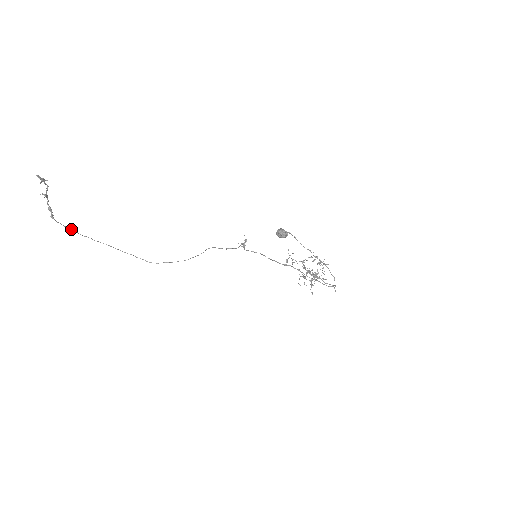
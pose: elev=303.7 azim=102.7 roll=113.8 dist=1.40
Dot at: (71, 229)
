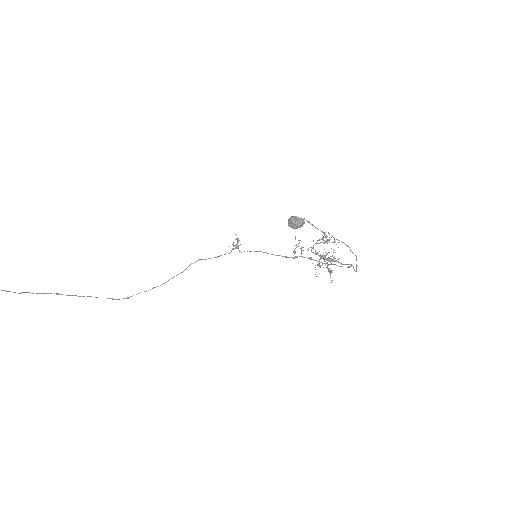
Dot at: out of frame
